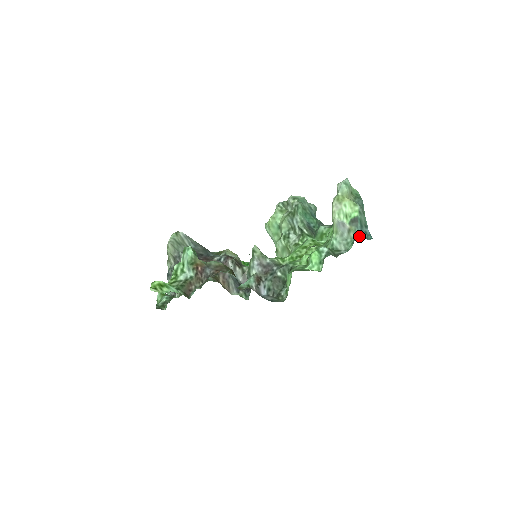
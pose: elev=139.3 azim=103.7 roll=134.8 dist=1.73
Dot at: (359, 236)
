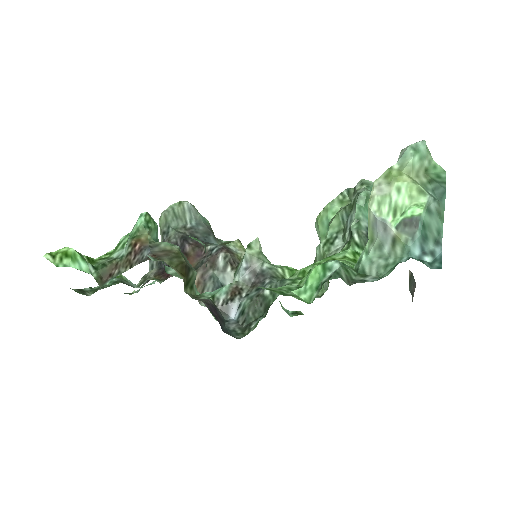
Dot at: (413, 257)
